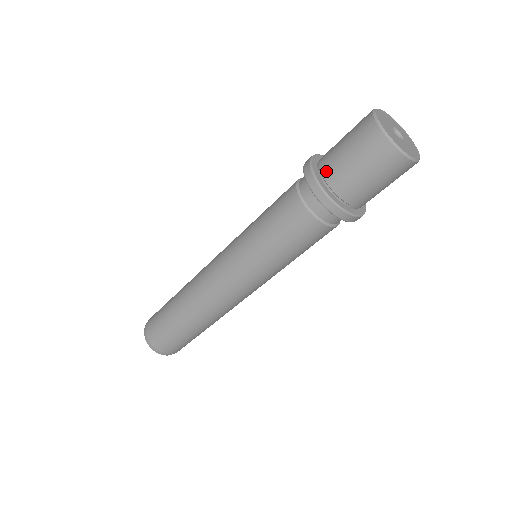
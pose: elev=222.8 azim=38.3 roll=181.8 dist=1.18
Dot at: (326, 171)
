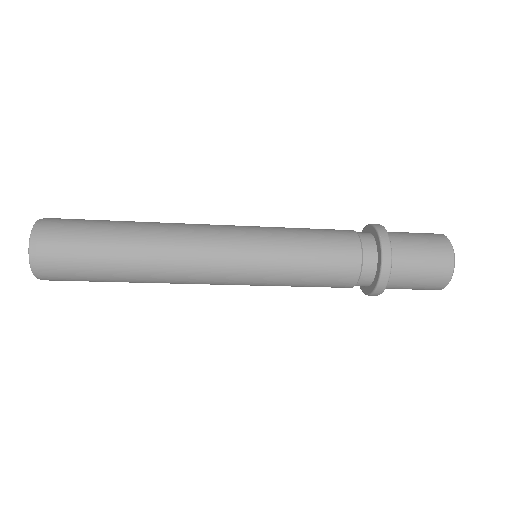
Dot at: (390, 286)
